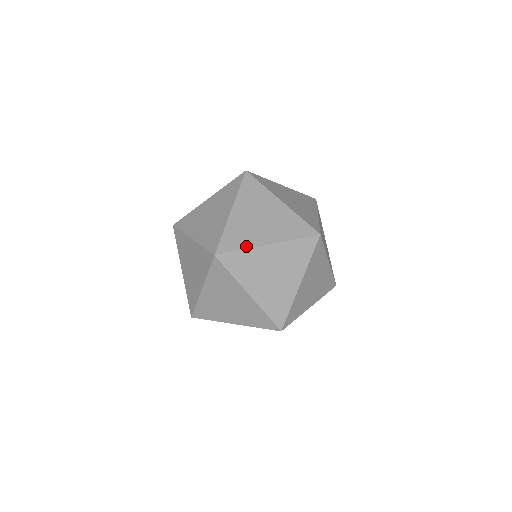
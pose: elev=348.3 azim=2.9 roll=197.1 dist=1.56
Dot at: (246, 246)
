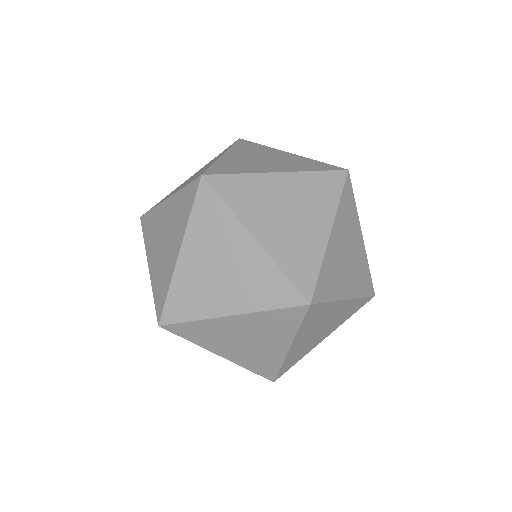
Dot at: (198, 343)
